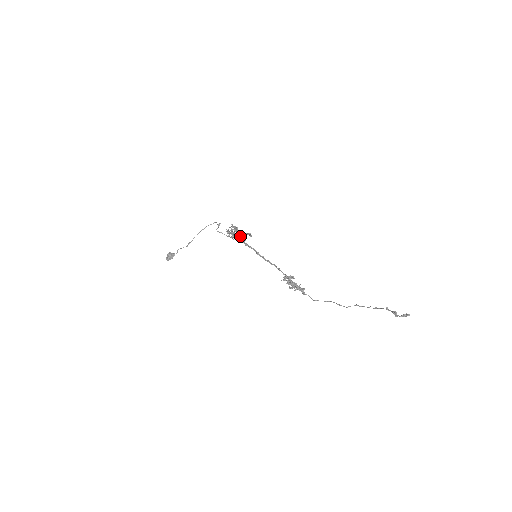
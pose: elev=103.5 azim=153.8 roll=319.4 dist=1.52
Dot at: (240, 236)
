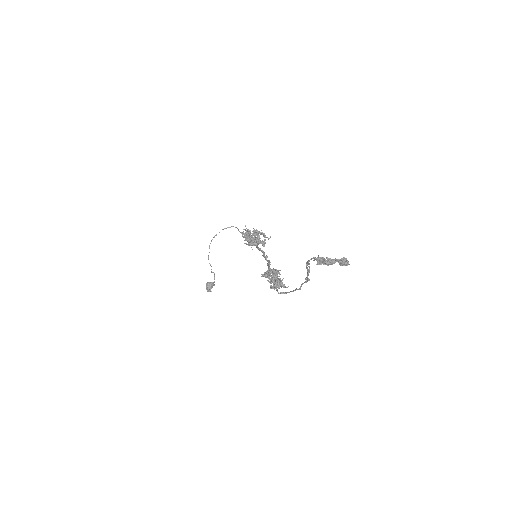
Dot at: (246, 235)
